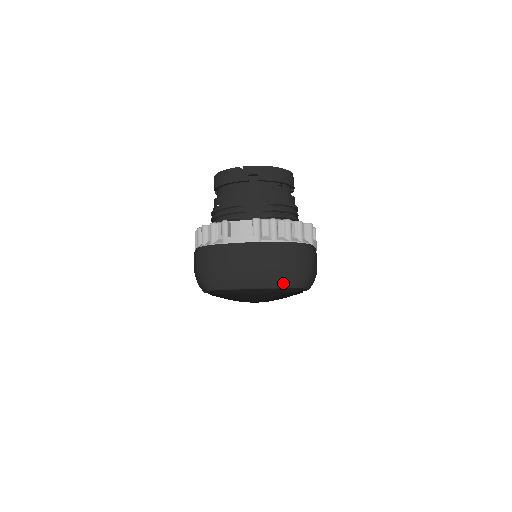
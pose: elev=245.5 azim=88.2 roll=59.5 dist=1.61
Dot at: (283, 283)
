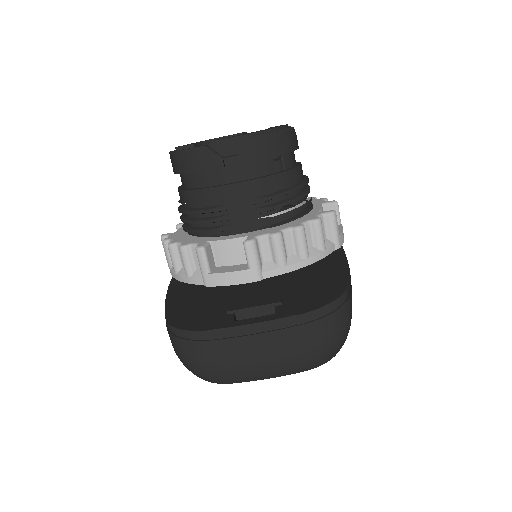
Dot at: (309, 366)
